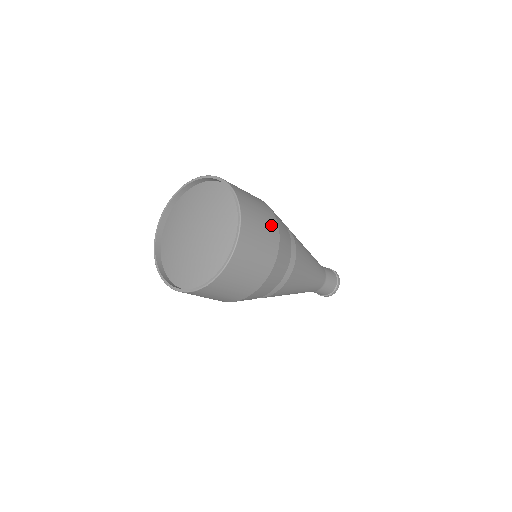
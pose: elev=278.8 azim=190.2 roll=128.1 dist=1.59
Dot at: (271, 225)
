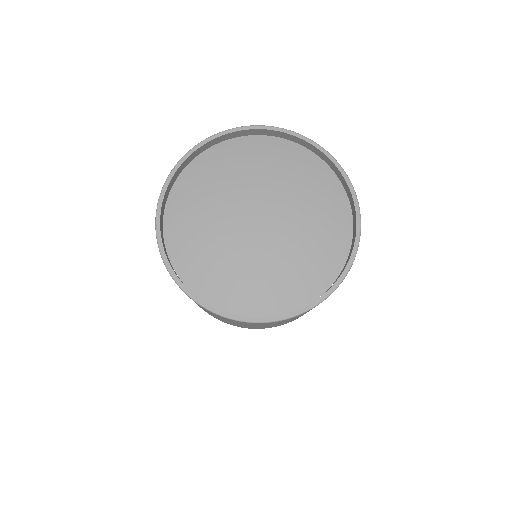
Dot at: occluded
